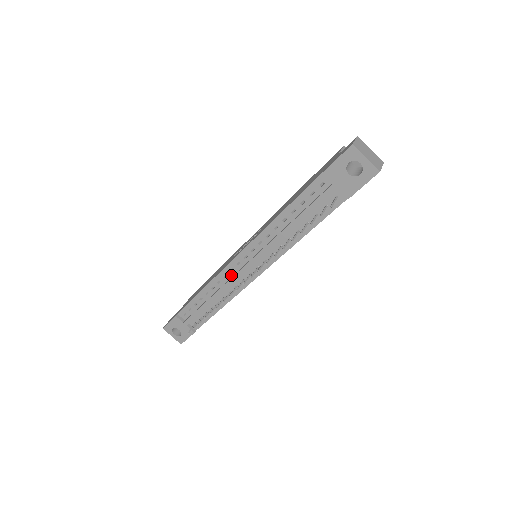
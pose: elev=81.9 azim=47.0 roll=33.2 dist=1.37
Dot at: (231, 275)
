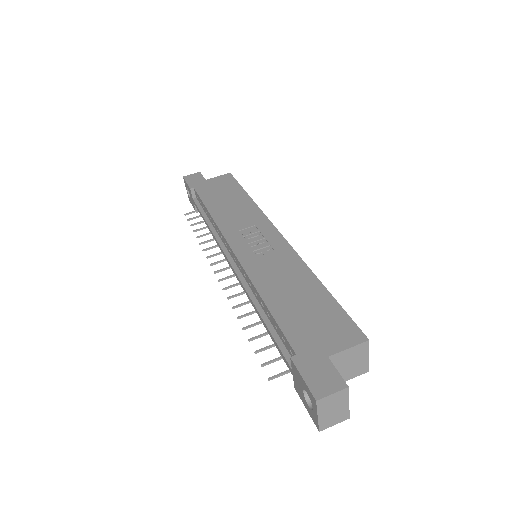
Dot at: (225, 244)
